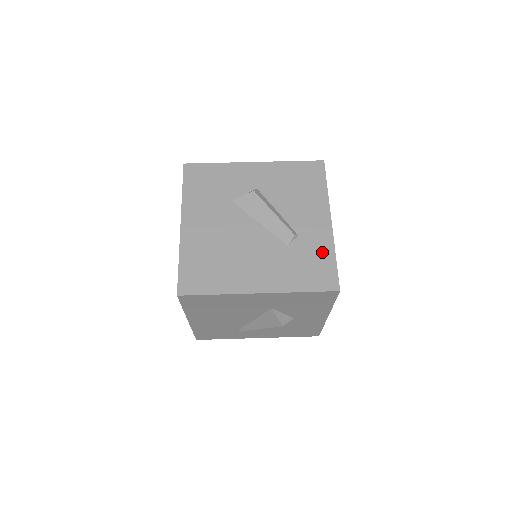
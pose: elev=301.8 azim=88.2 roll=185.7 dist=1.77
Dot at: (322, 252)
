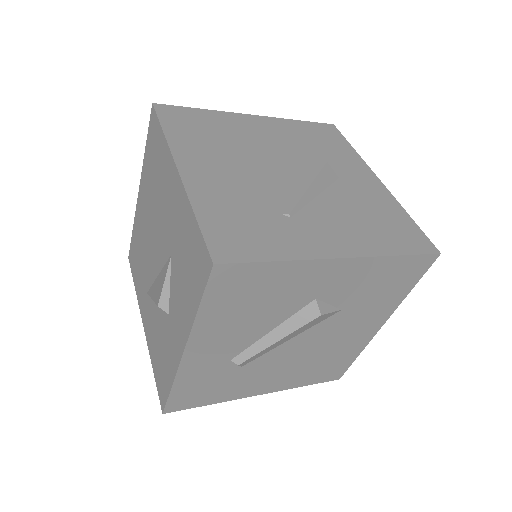
Dot at: occluded
